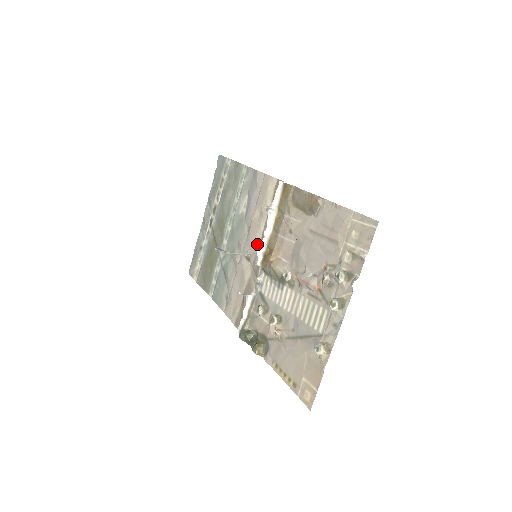
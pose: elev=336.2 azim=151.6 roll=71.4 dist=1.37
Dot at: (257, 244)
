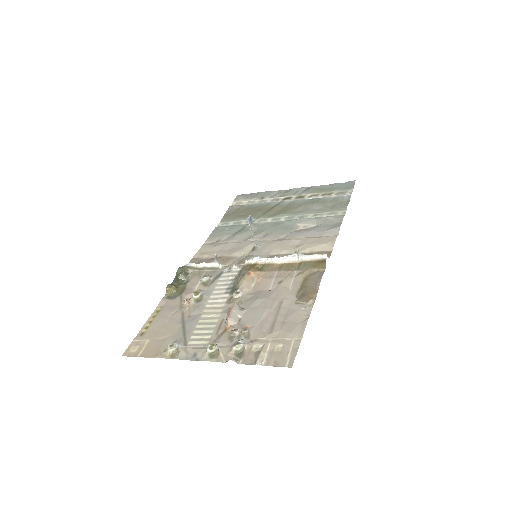
Dot at: (268, 253)
